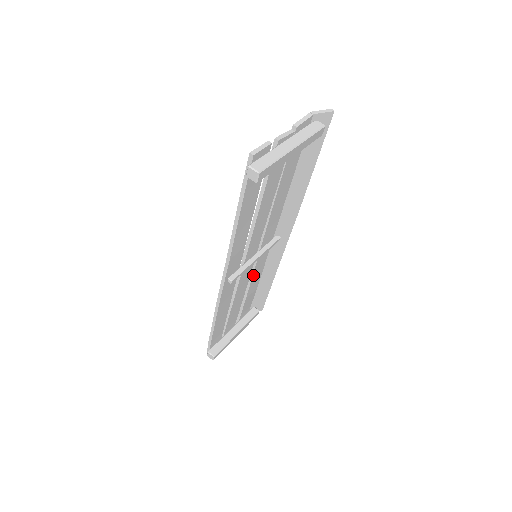
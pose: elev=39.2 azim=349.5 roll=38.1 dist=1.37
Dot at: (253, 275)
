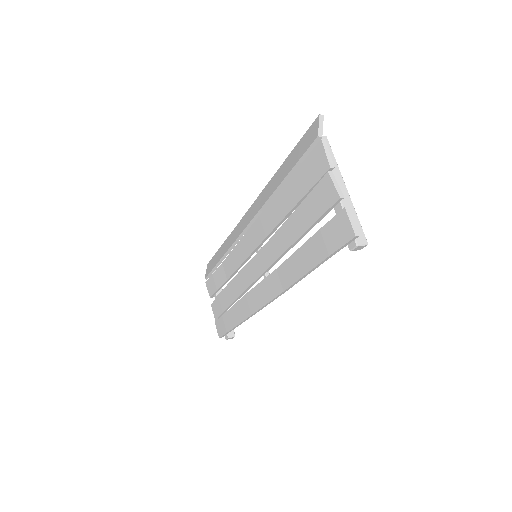
Dot at: (242, 264)
